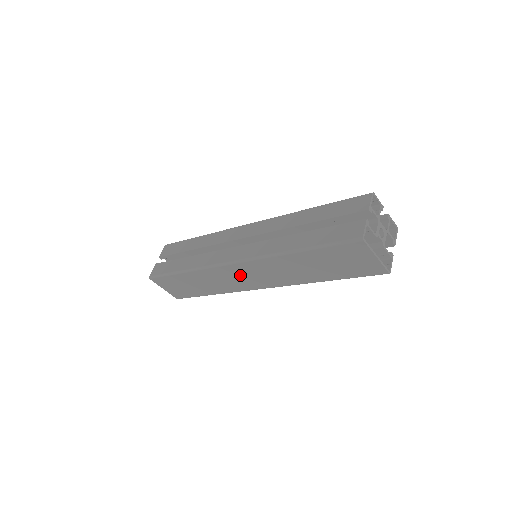
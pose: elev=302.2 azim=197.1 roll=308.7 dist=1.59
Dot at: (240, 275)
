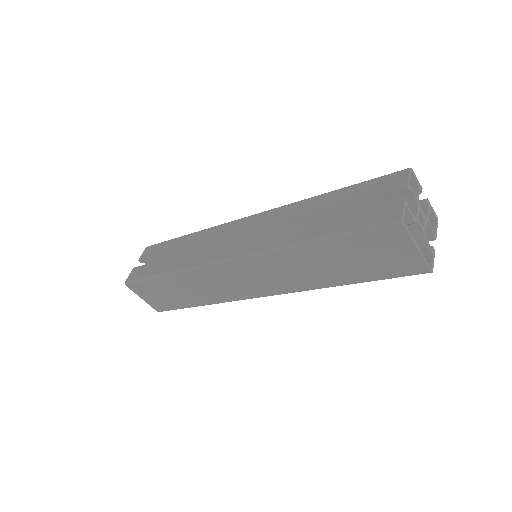
Dot at: (236, 278)
